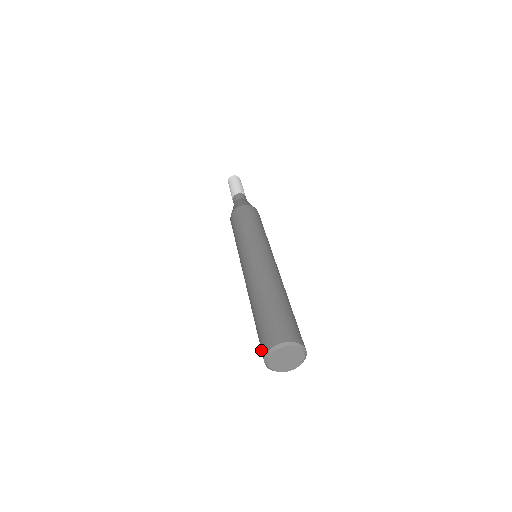
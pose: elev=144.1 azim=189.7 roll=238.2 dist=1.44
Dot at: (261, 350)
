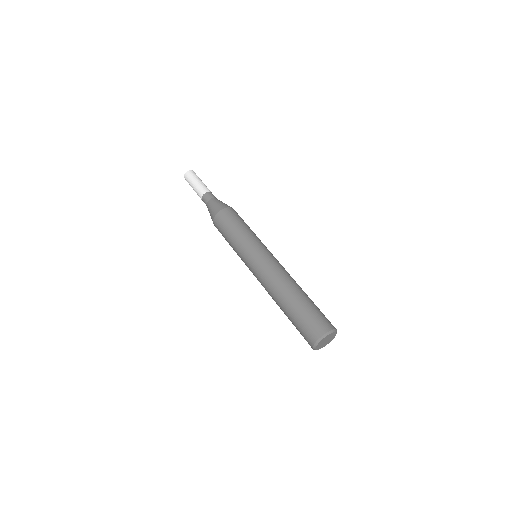
Dot at: occluded
